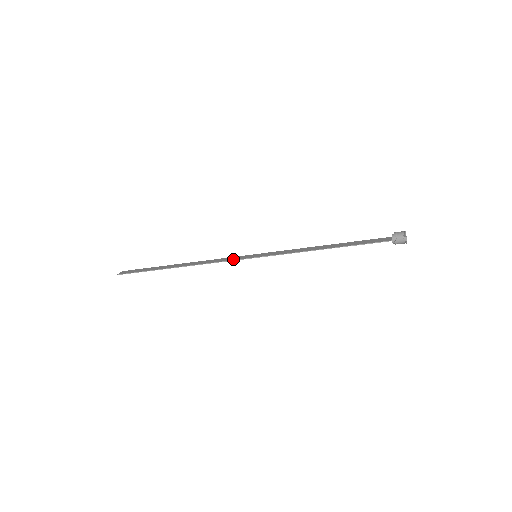
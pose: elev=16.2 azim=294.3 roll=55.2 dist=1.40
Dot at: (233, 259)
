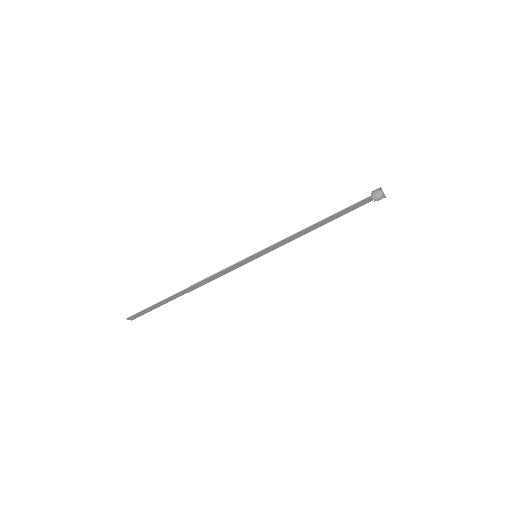
Dot at: (235, 264)
